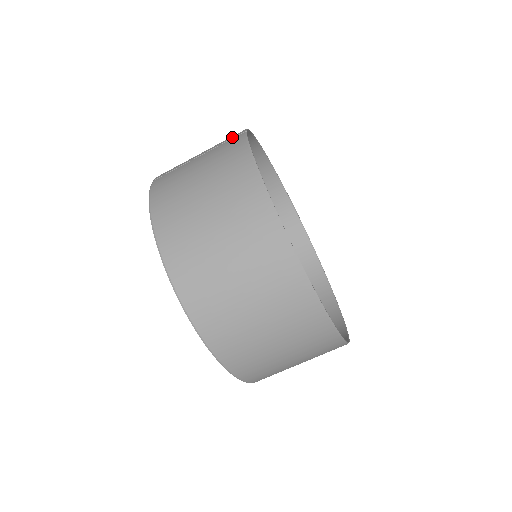
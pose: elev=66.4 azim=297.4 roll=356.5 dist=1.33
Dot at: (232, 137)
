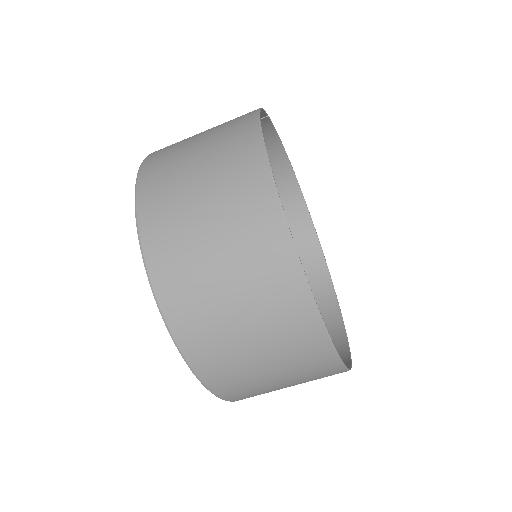
Dot at: occluded
